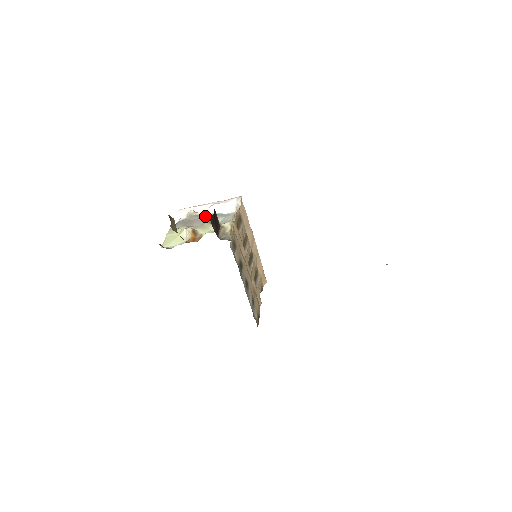
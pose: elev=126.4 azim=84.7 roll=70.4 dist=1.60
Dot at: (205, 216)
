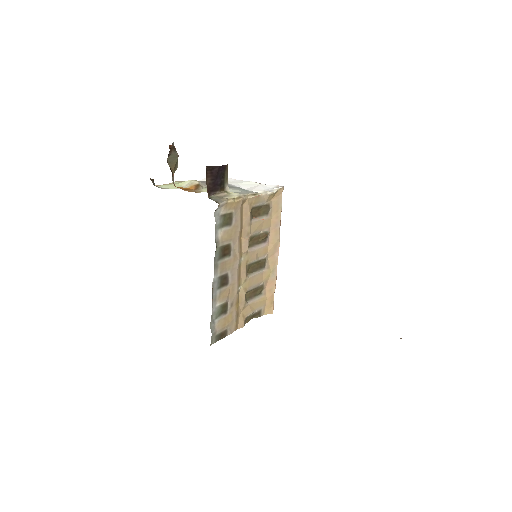
Dot at: (229, 185)
